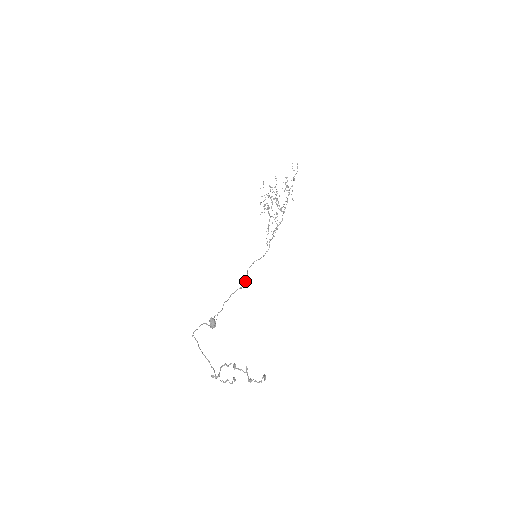
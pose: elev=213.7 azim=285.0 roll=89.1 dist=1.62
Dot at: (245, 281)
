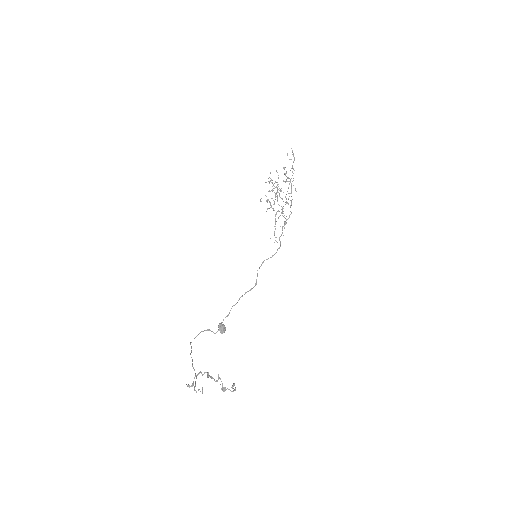
Dot at: occluded
